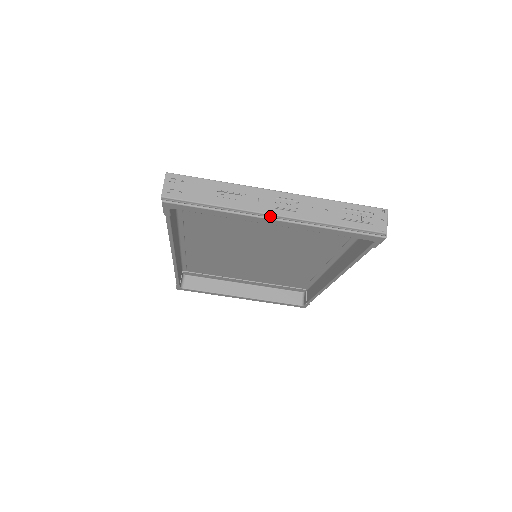
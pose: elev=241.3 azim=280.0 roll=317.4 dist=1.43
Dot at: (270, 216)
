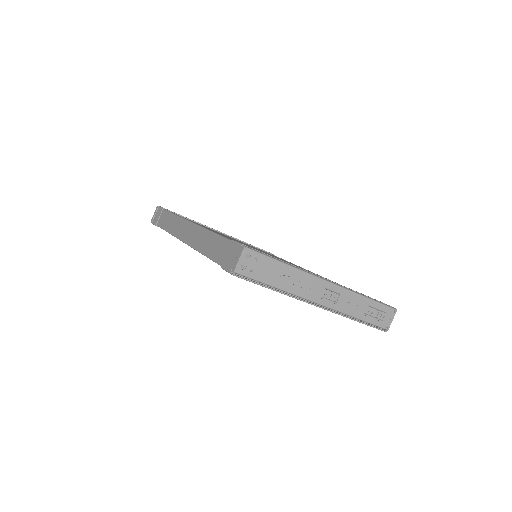
Dot at: (314, 303)
